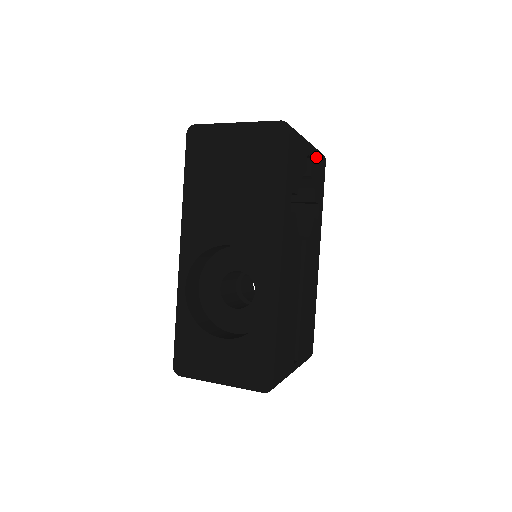
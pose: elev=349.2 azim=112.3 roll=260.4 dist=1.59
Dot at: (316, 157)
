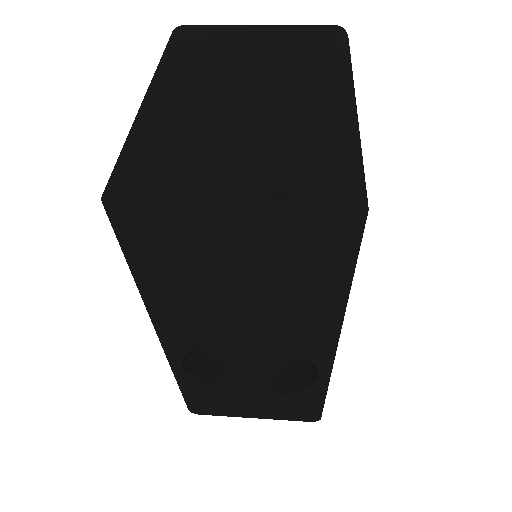
Dot at: occluded
